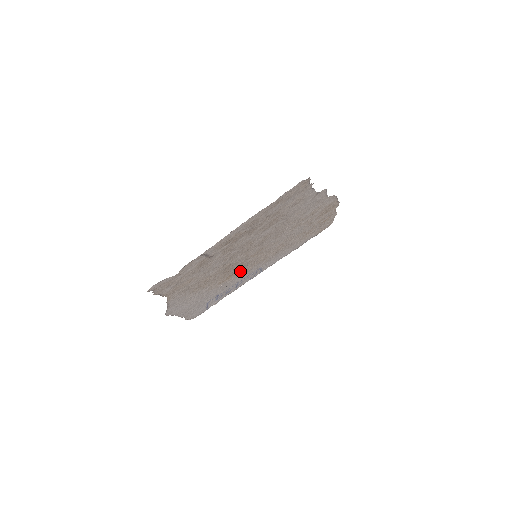
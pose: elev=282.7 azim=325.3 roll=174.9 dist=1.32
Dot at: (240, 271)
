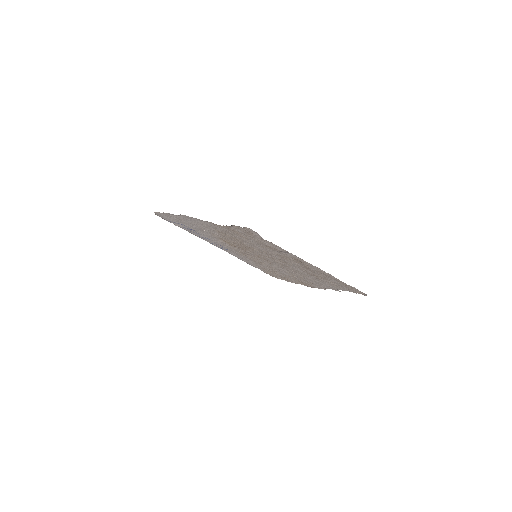
Dot at: (234, 246)
